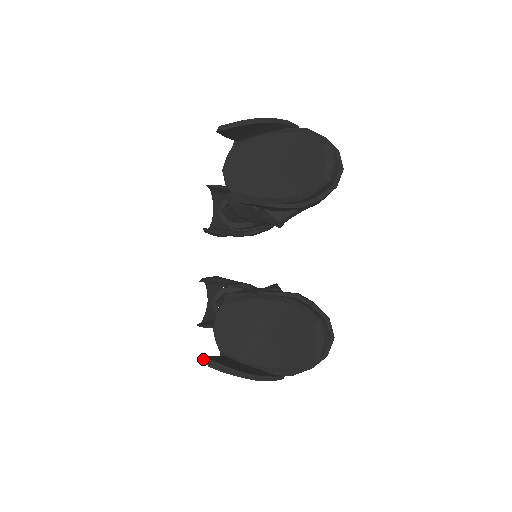
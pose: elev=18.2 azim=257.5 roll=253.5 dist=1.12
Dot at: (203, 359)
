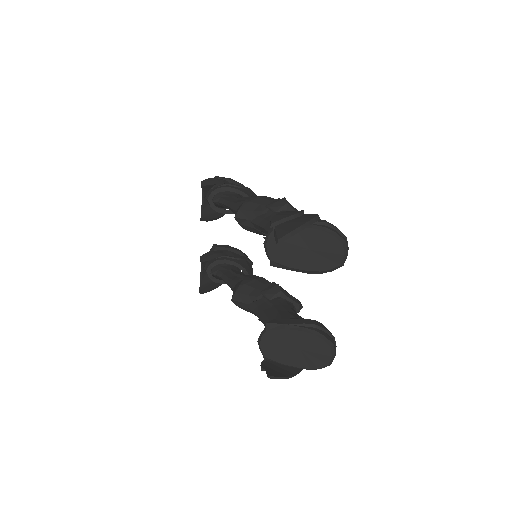
Dot at: (268, 377)
